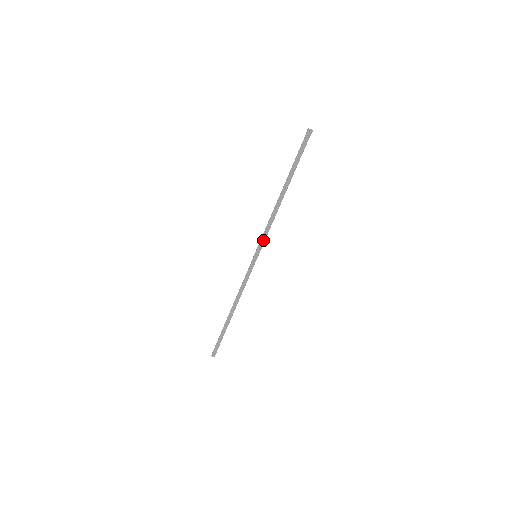
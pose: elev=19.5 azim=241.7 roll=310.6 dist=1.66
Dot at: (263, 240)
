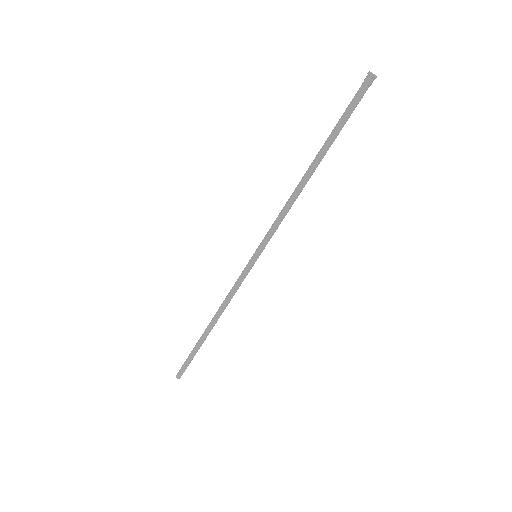
Dot at: (269, 235)
